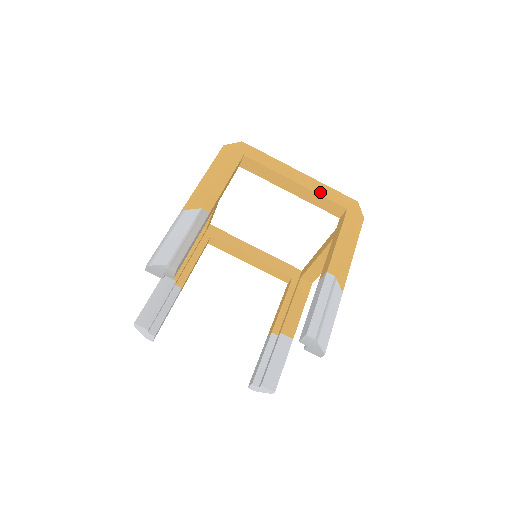
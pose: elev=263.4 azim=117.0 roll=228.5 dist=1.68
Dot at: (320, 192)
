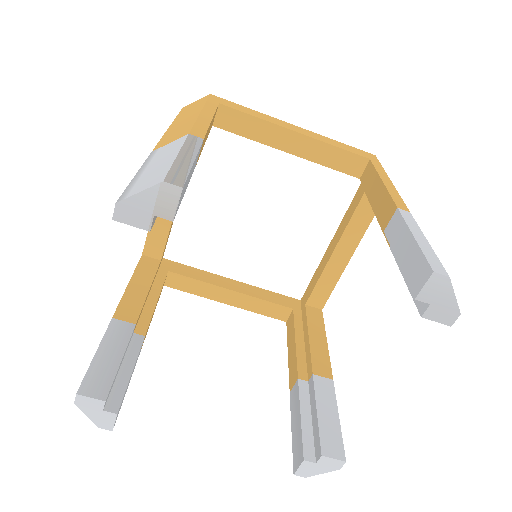
Dot at: (330, 143)
